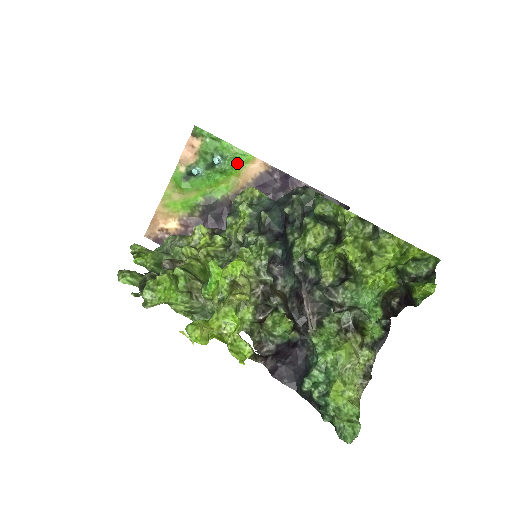
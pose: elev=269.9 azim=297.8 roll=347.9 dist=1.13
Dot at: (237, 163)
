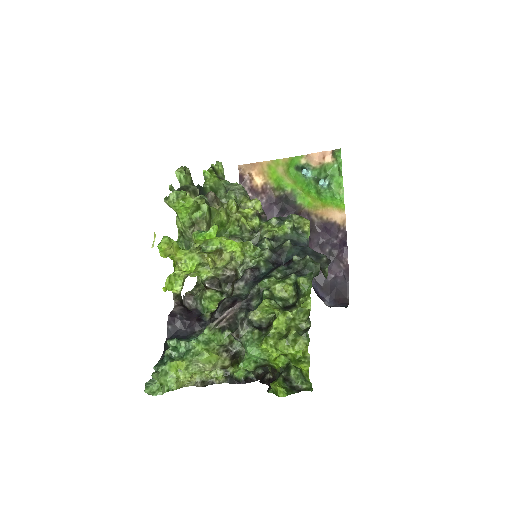
Dot at: (332, 199)
